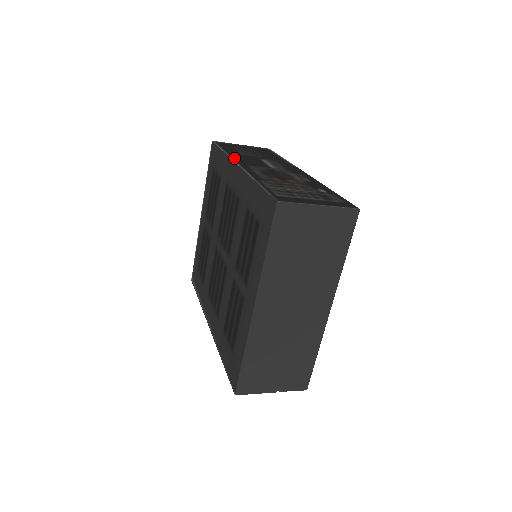
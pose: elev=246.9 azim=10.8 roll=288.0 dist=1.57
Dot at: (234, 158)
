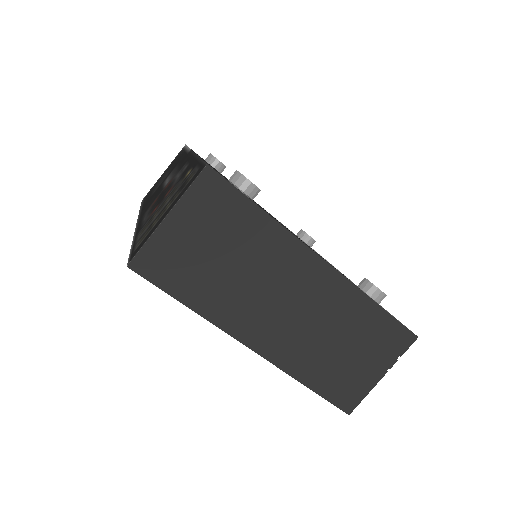
Dot at: (140, 214)
